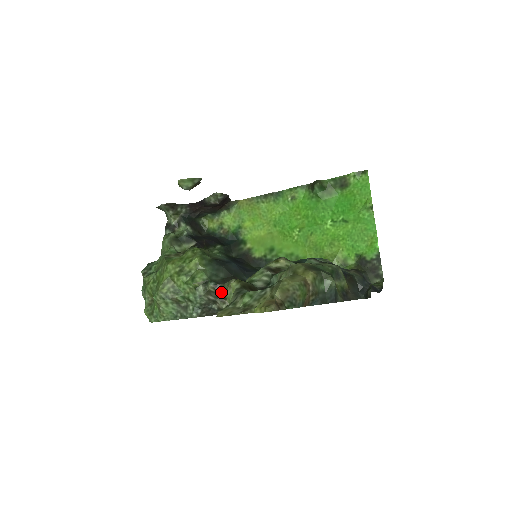
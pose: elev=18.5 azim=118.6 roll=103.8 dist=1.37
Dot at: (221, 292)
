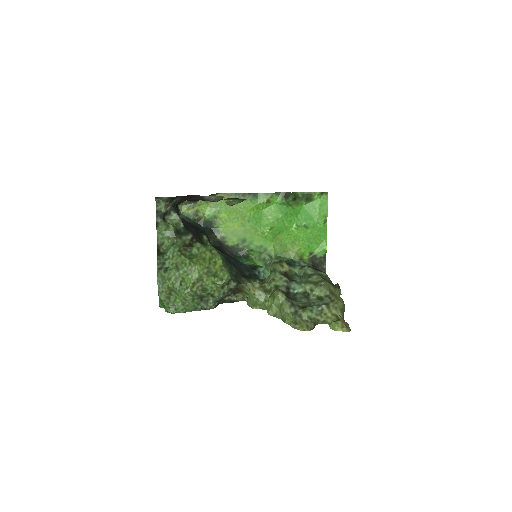
Dot at: (239, 289)
